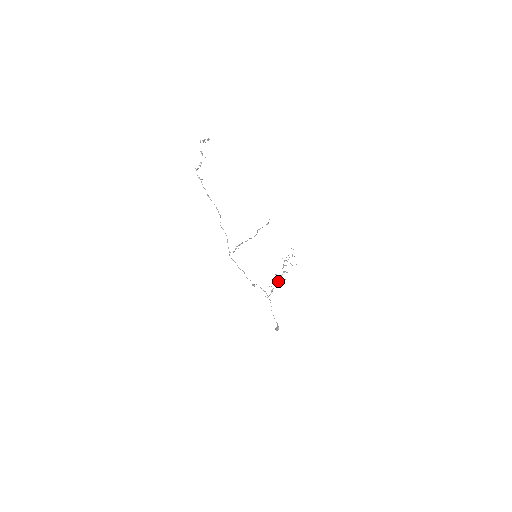
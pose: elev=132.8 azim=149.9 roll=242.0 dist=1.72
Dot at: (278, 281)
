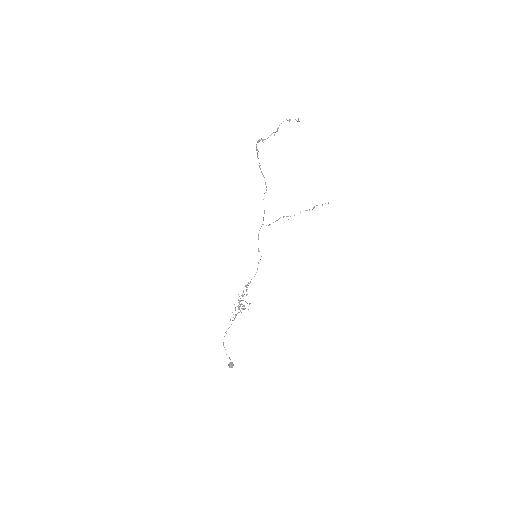
Dot at: occluded
